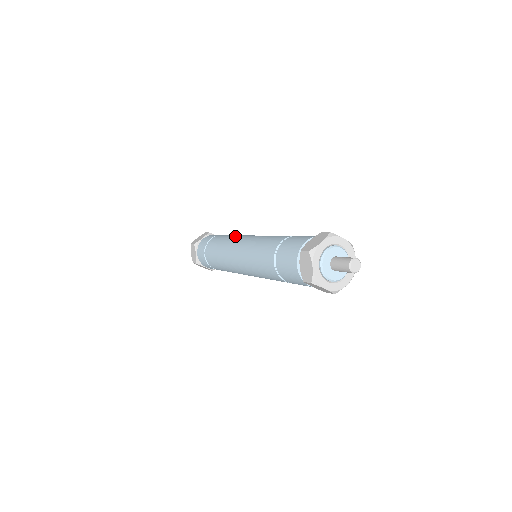
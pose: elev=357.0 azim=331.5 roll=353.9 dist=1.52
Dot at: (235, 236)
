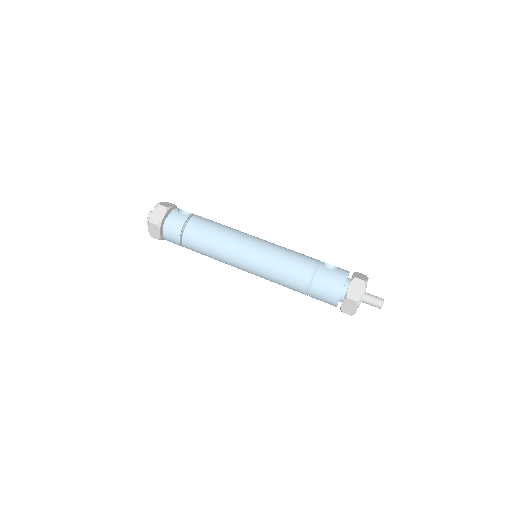
Dot at: (222, 254)
